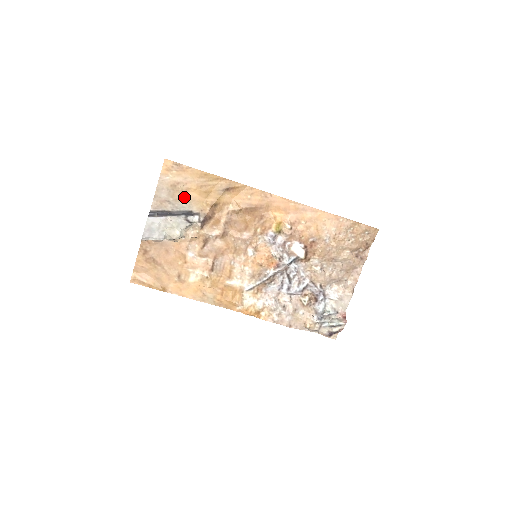
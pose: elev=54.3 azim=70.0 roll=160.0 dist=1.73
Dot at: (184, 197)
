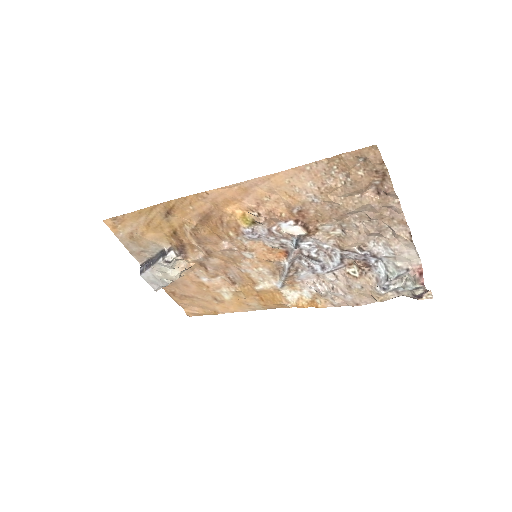
Dot at: (147, 241)
